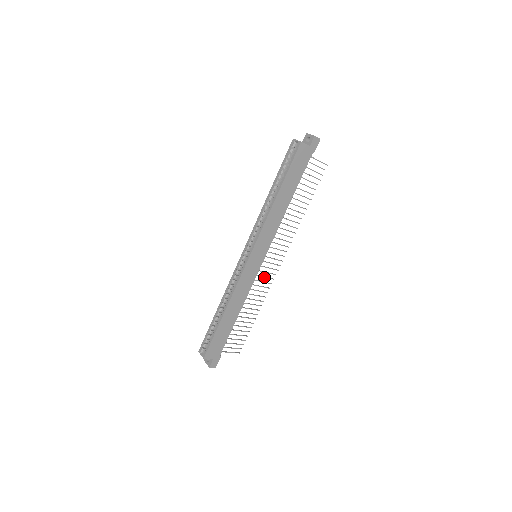
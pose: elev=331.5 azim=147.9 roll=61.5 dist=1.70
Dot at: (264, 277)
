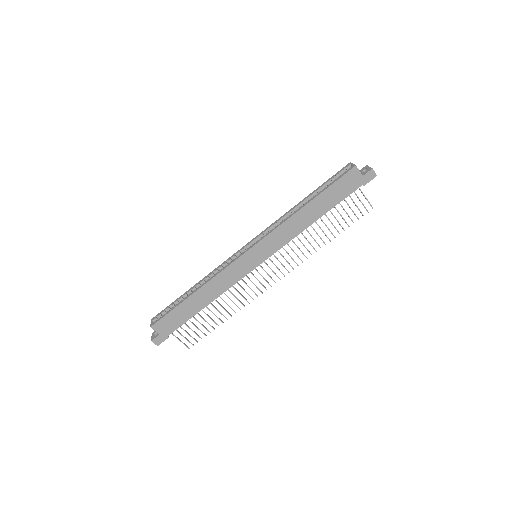
Dot at: (253, 283)
